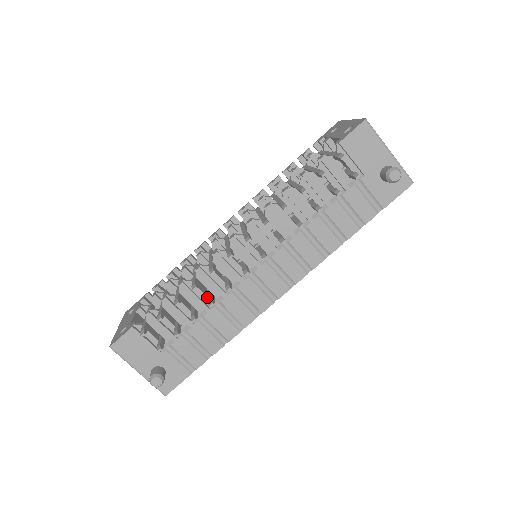
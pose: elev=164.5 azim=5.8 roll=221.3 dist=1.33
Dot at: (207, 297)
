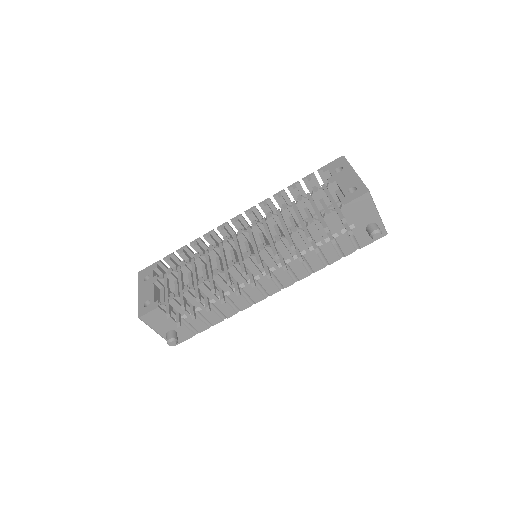
Dot at: (218, 291)
